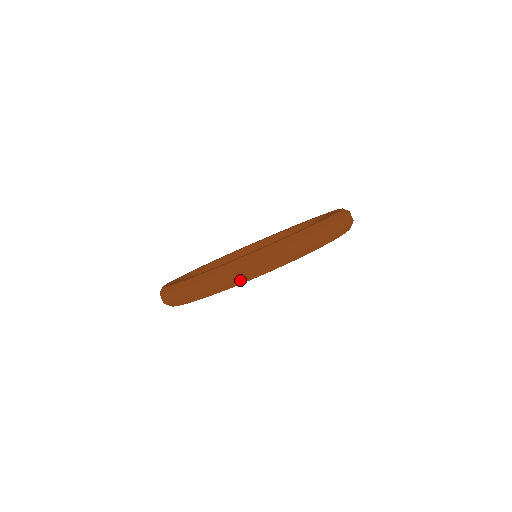
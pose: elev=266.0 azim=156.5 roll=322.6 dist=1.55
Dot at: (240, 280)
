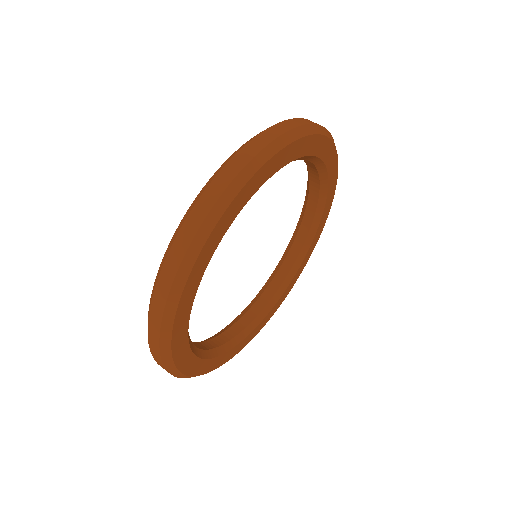
Dot at: (264, 153)
